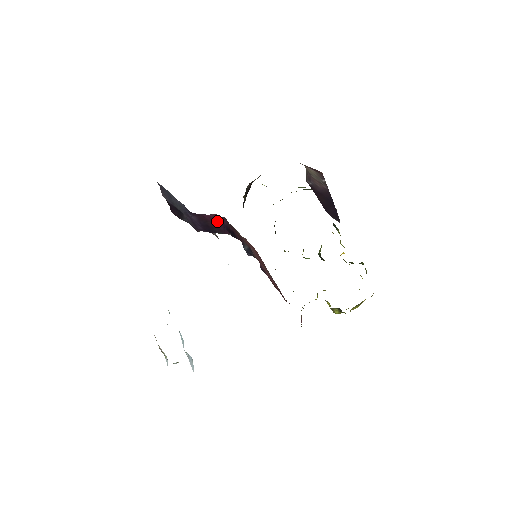
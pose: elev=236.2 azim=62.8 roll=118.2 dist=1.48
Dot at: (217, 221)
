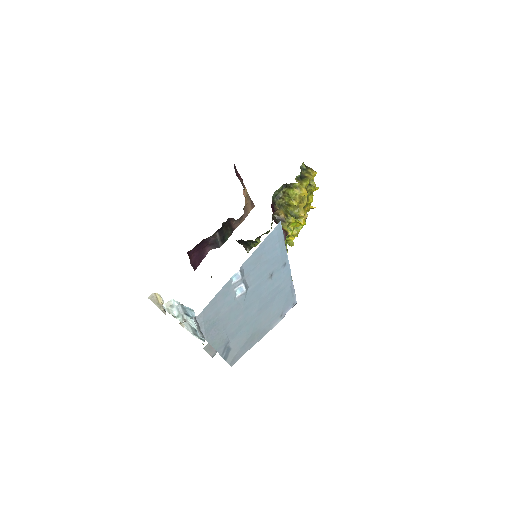
Dot at: occluded
